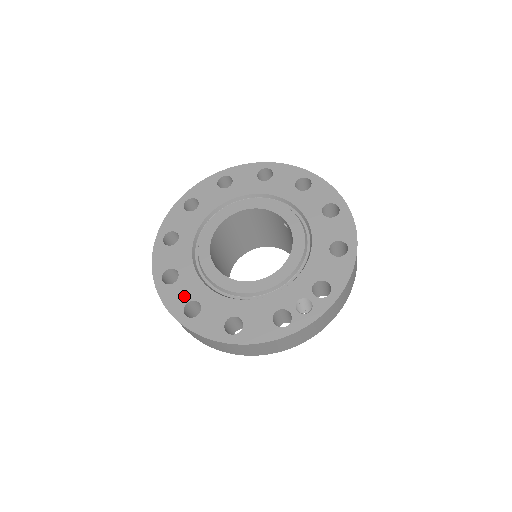
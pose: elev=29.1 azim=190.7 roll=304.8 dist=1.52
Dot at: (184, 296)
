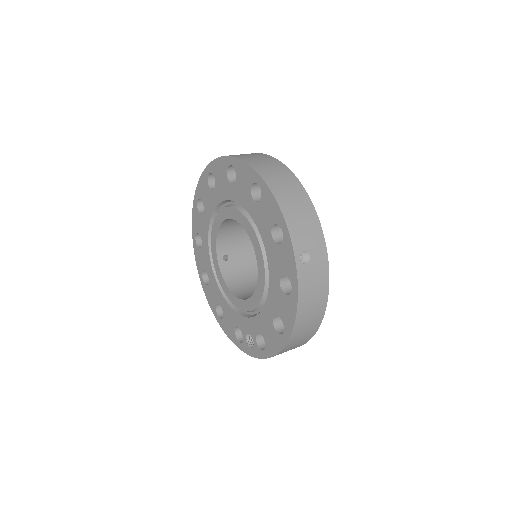
Dot at: (203, 264)
